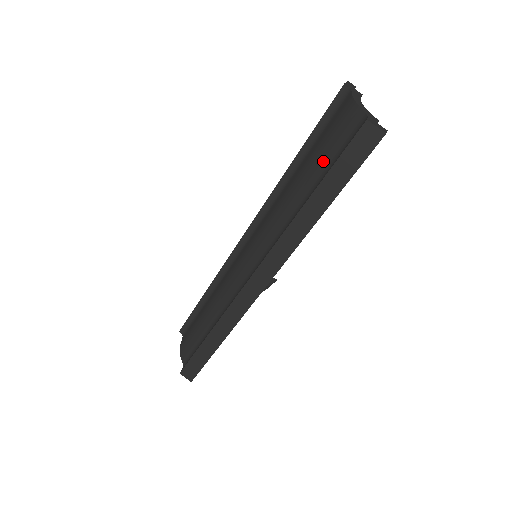
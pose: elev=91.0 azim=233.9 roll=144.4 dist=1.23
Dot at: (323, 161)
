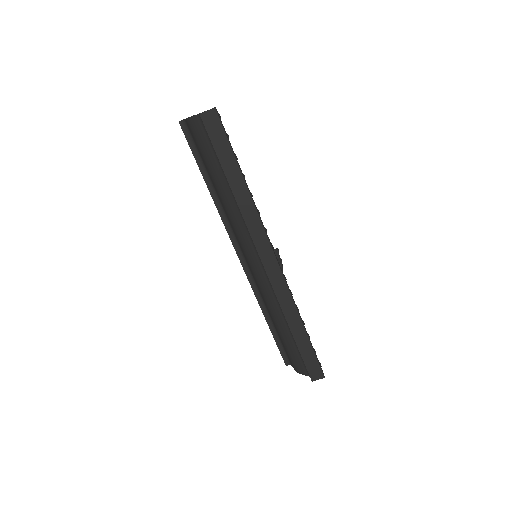
Dot at: (213, 161)
